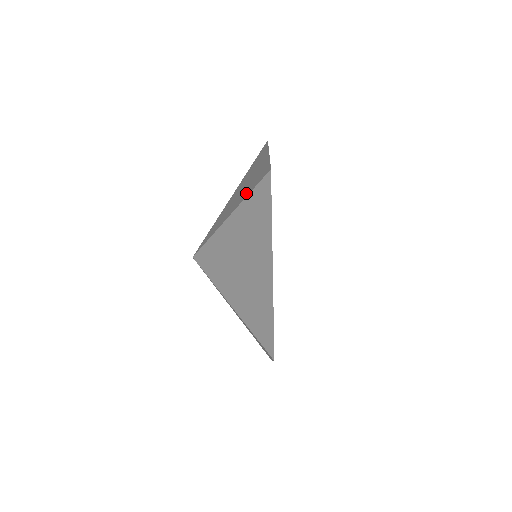
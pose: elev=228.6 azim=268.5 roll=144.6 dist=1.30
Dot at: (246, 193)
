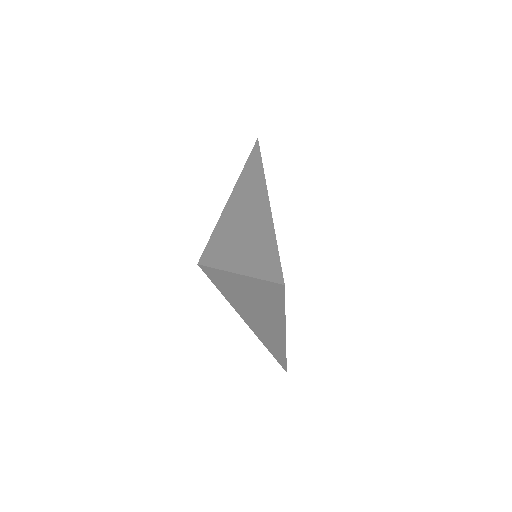
Dot at: occluded
